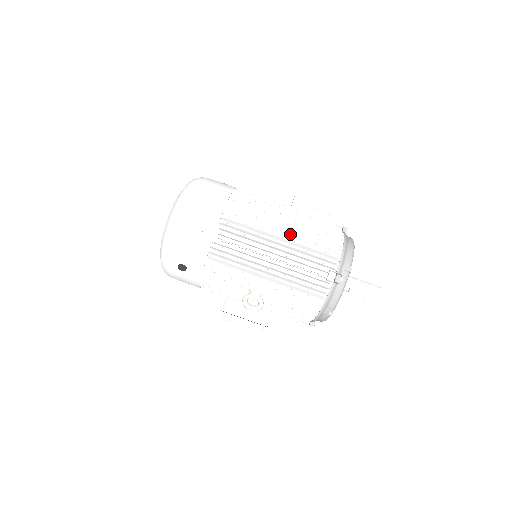
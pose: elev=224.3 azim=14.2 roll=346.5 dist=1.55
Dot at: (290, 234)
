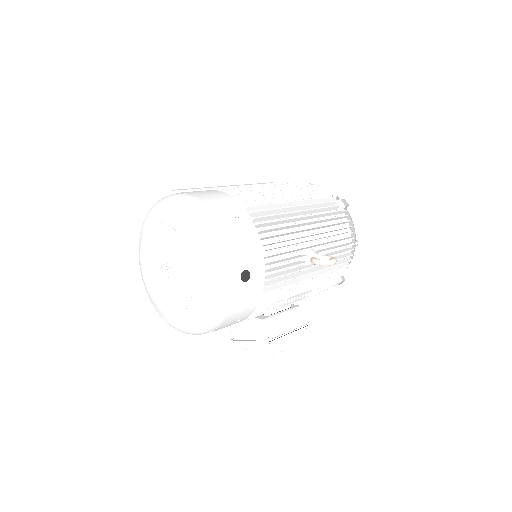
Dot at: occluded
